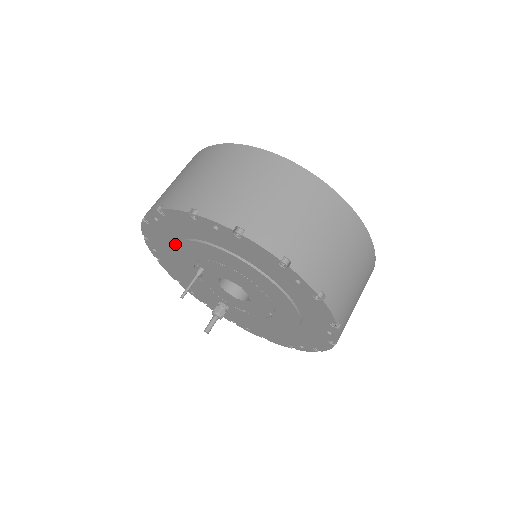
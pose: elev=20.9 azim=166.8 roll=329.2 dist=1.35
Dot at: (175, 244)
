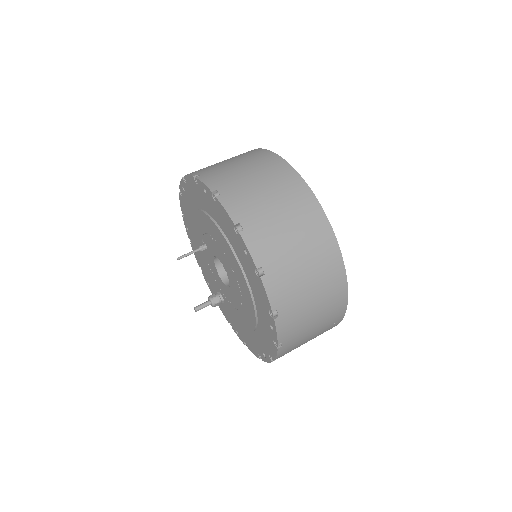
Dot at: (192, 216)
